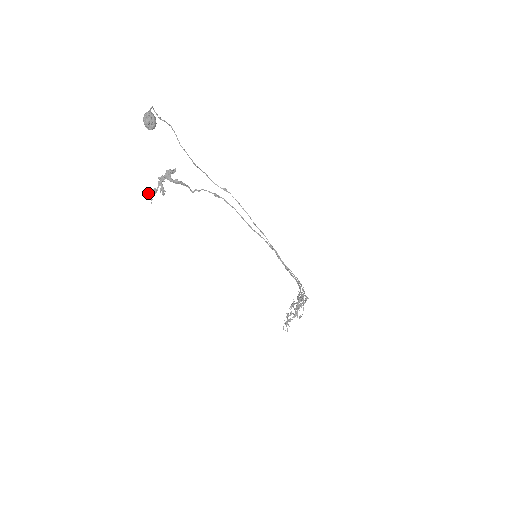
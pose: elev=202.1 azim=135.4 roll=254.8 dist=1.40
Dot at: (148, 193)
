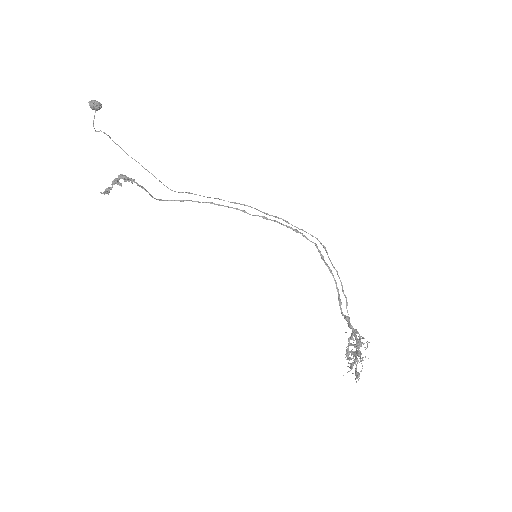
Dot at: (102, 193)
